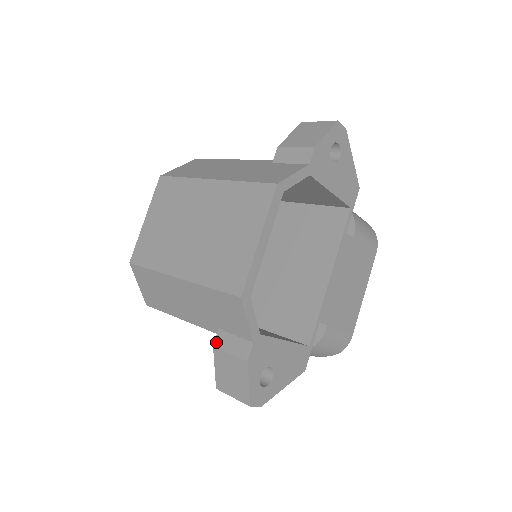
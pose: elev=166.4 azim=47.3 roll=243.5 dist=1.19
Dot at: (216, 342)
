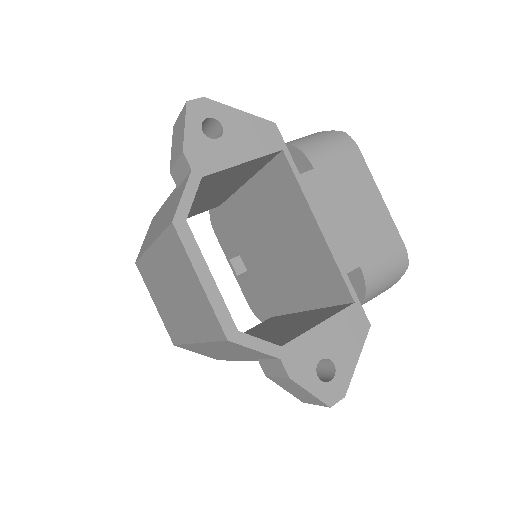
Dot at: (264, 371)
